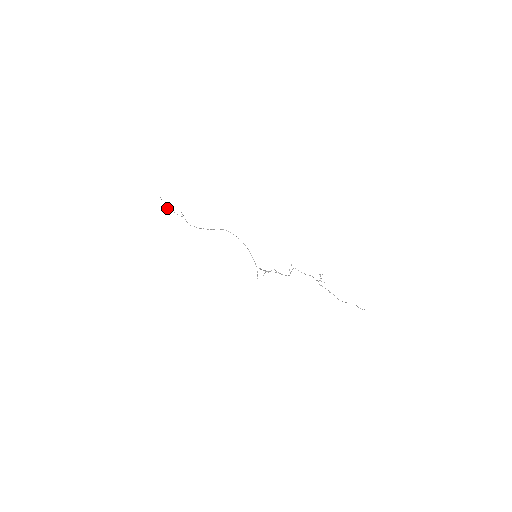
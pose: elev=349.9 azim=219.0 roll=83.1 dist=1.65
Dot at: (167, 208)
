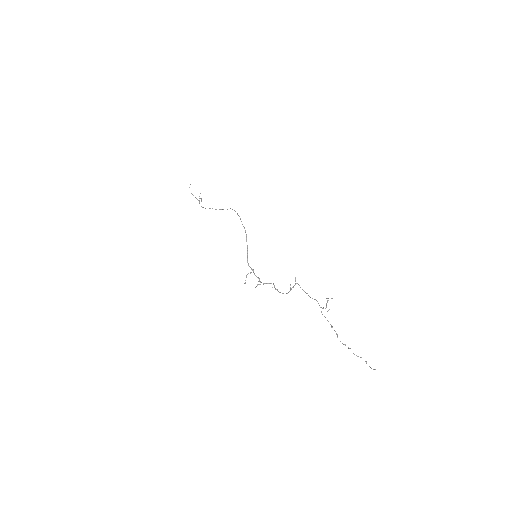
Dot at: occluded
